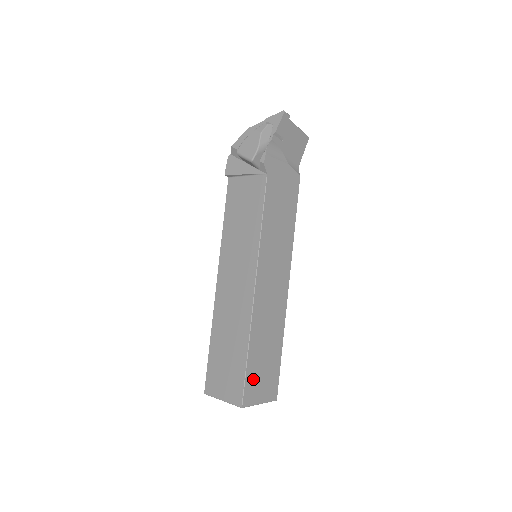
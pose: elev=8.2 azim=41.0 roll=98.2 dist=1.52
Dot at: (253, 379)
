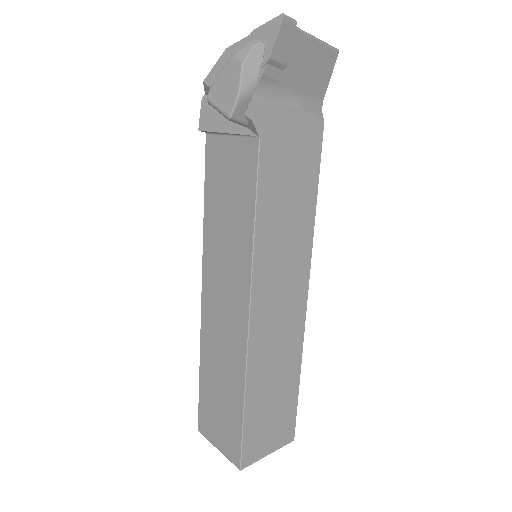
Dot at: (255, 432)
